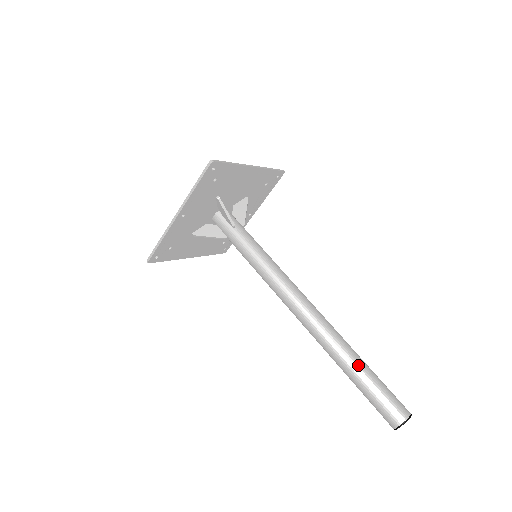
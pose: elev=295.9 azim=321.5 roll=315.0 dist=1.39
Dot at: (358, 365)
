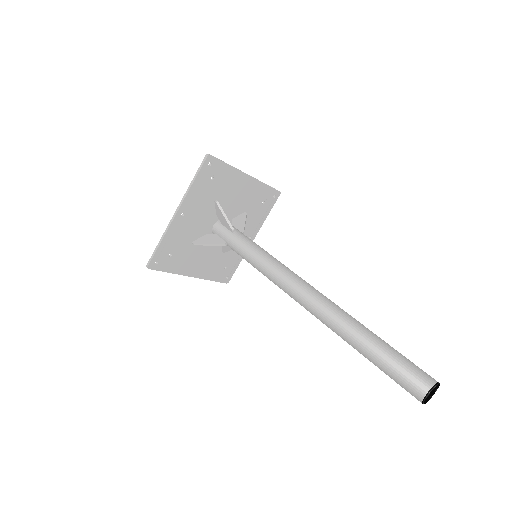
Dot at: (371, 337)
